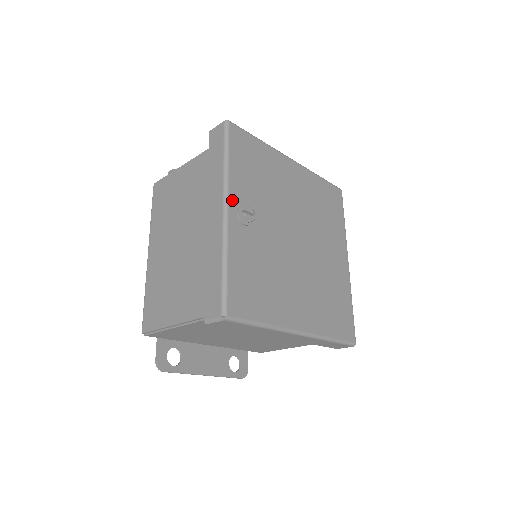
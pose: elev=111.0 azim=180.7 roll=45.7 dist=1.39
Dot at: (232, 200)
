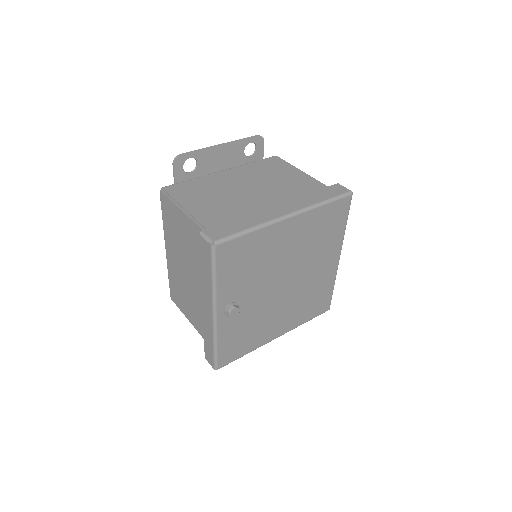
Dot at: (220, 306)
